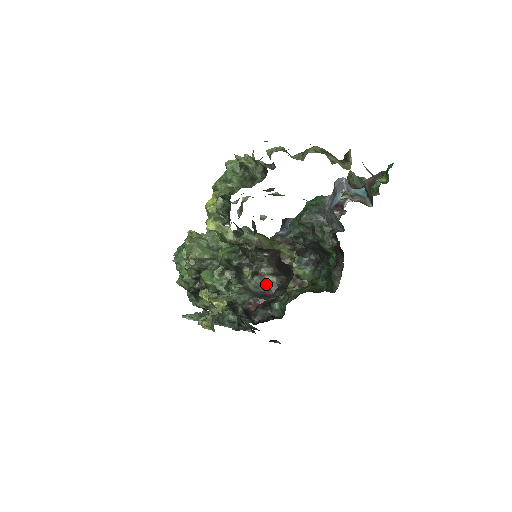
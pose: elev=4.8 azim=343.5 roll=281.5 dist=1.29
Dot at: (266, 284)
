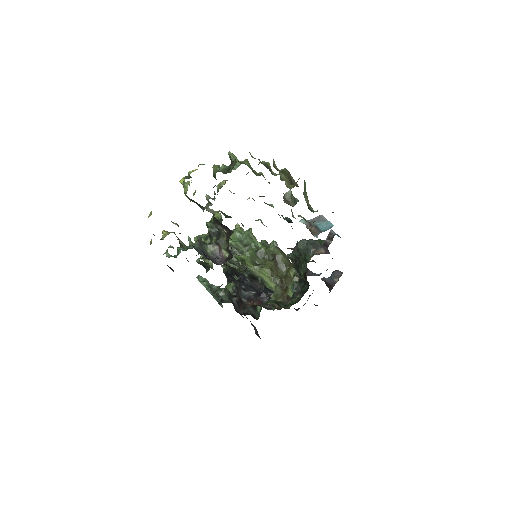
Dot at: (221, 256)
